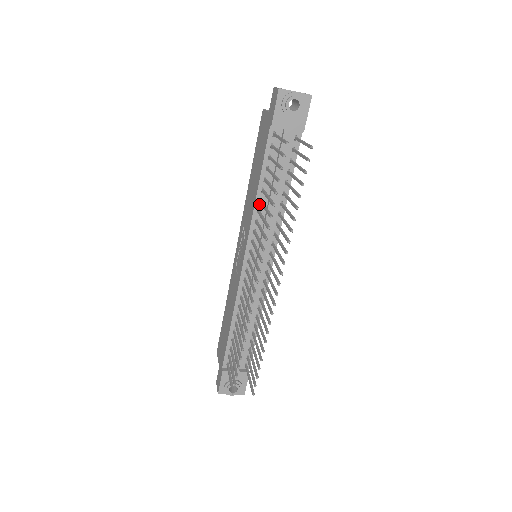
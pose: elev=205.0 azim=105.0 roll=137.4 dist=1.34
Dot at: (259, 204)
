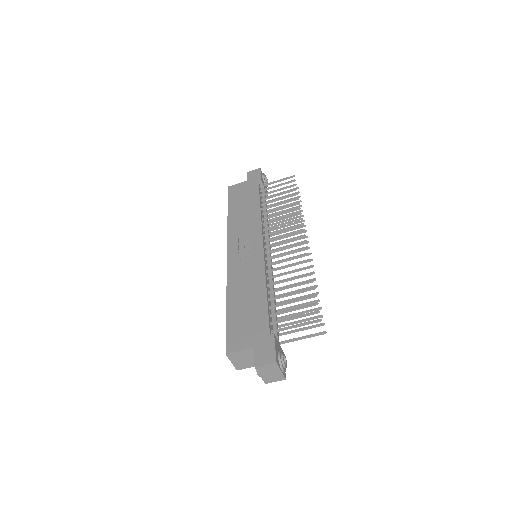
Dot at: (262, 216)
